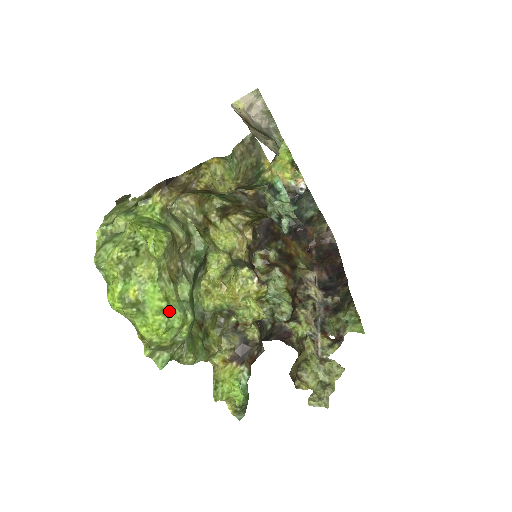
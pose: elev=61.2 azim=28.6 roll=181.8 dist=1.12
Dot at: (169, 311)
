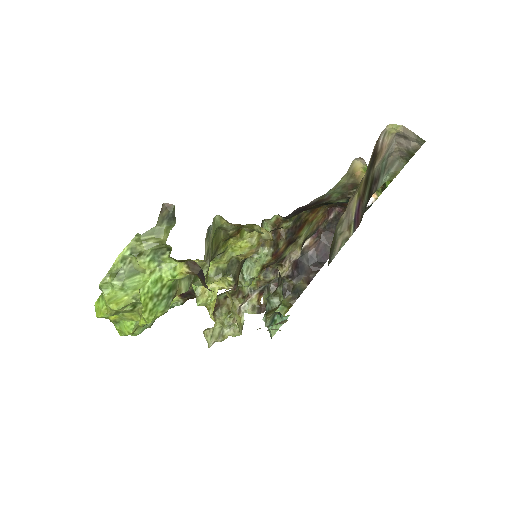
Dot at: occluded
